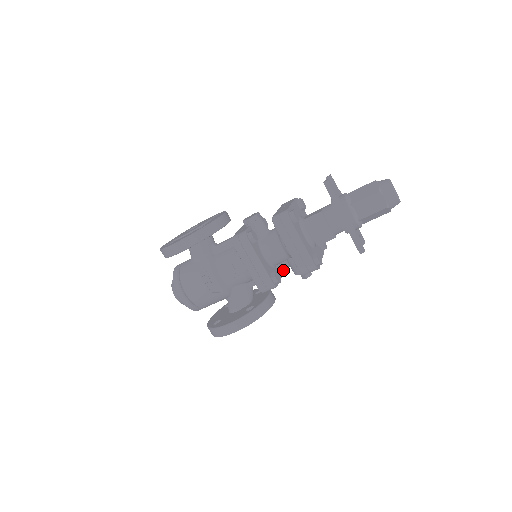
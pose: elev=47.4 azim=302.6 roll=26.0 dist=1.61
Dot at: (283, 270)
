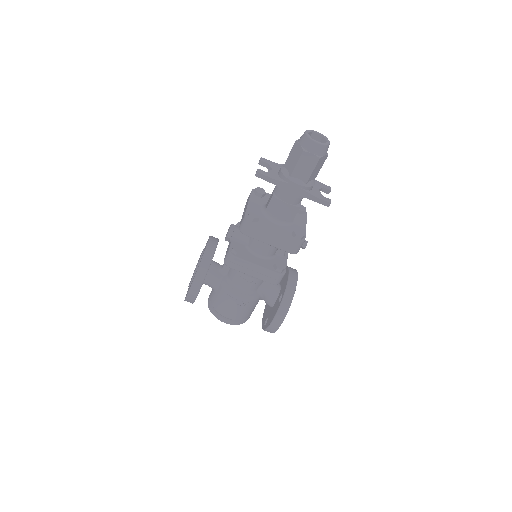
Dot at: (284, 253)
